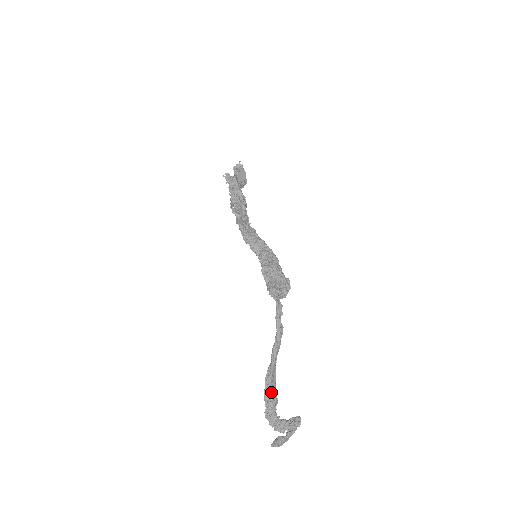
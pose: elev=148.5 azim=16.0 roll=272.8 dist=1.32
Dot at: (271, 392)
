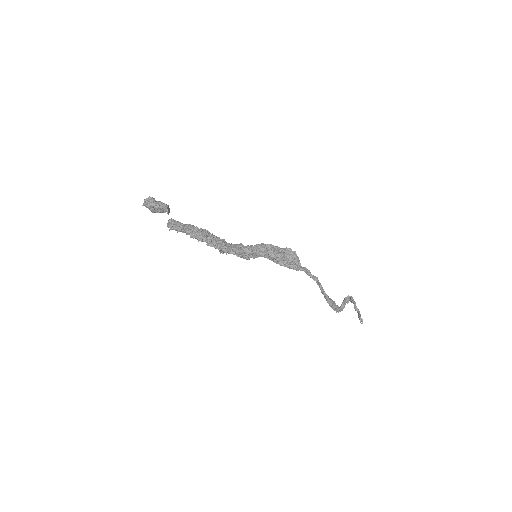
Dot at: (334, 304)
